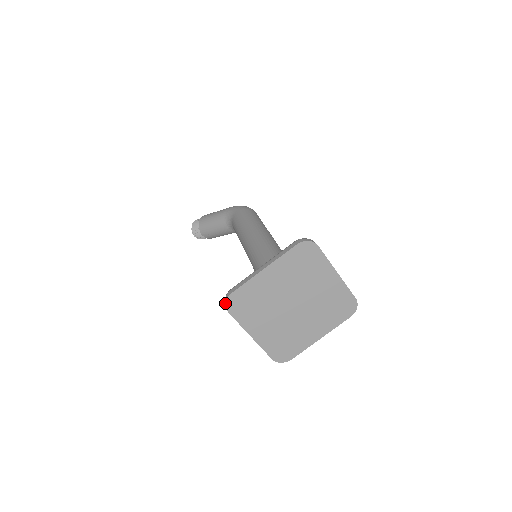
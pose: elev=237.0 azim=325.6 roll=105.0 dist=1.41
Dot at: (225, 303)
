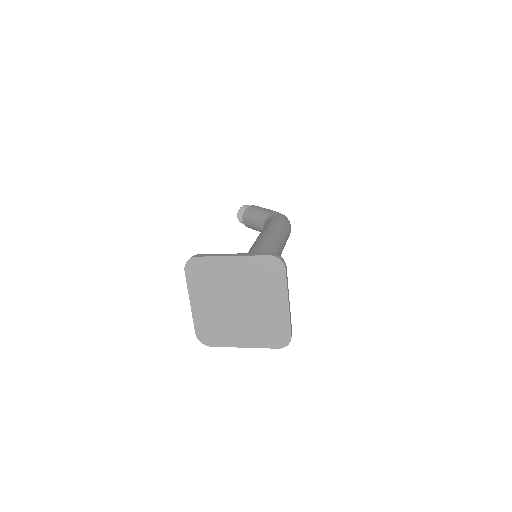
Dot at: (187, 261)
